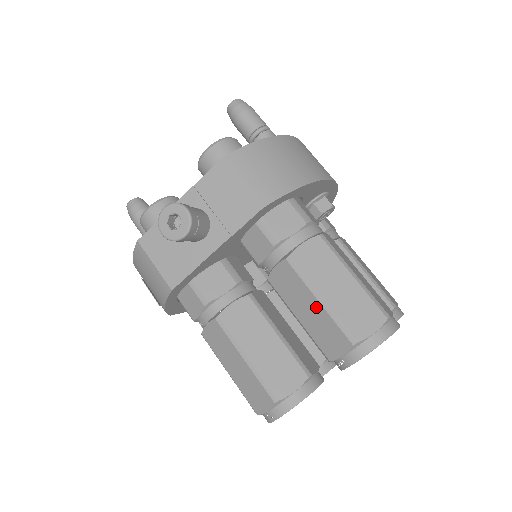
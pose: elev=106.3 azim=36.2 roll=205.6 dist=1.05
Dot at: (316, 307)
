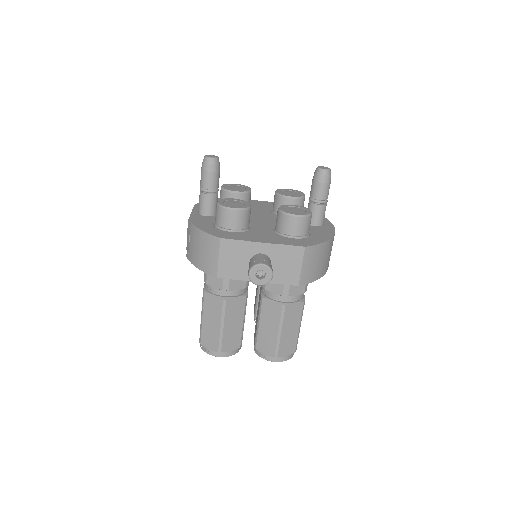
Dot at: (274, 332)
